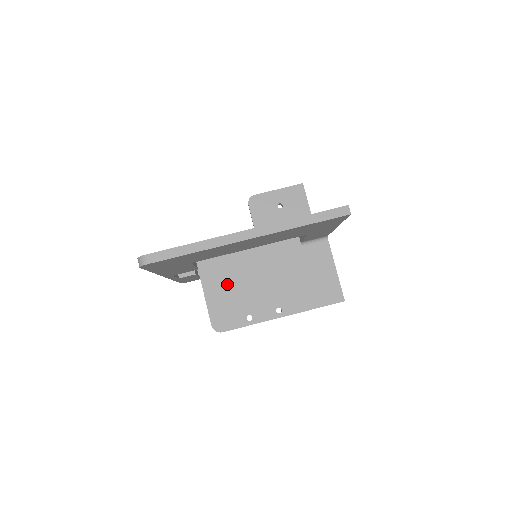
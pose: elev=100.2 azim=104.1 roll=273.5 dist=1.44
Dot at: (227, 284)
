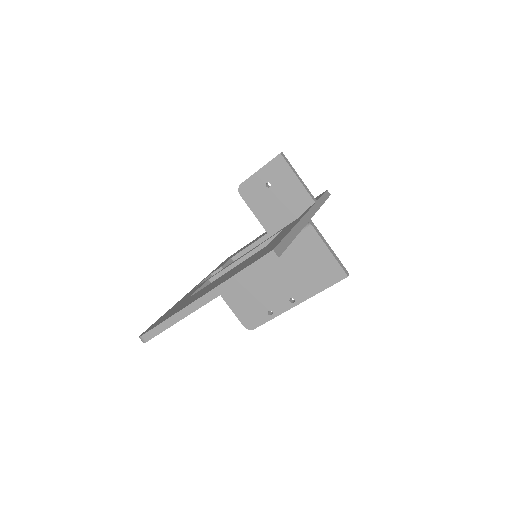
Dot at: (240, 291)
